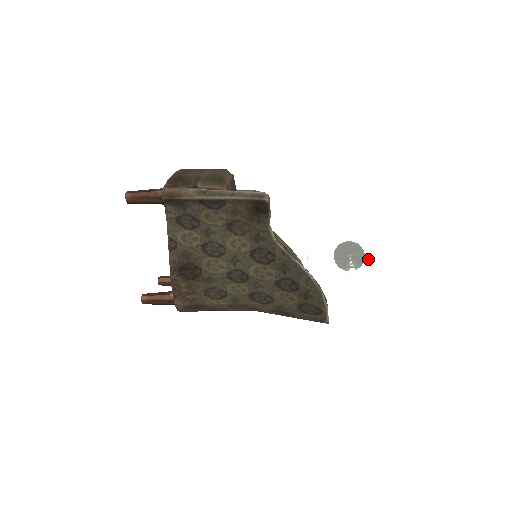
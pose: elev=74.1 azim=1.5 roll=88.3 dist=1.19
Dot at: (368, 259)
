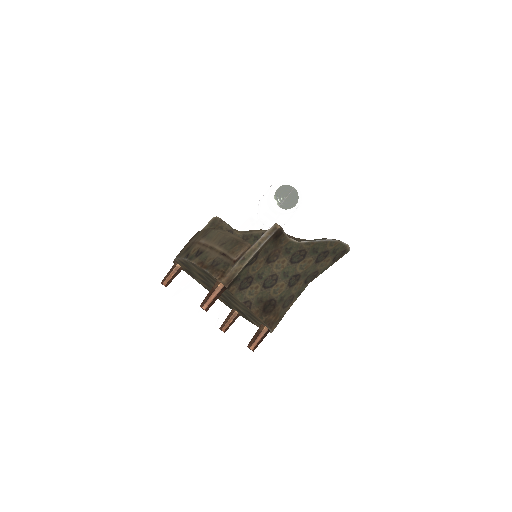
Dot at: (297, 188)
